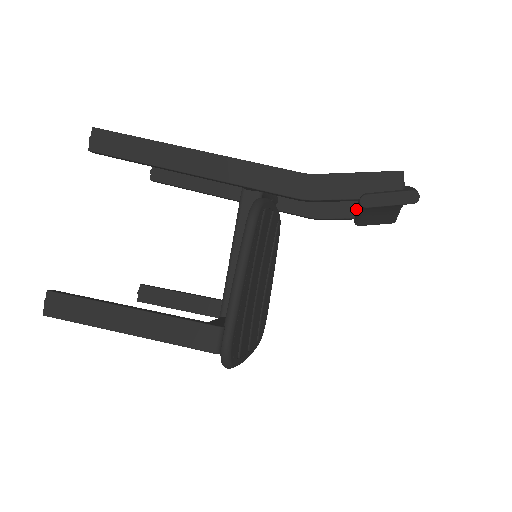
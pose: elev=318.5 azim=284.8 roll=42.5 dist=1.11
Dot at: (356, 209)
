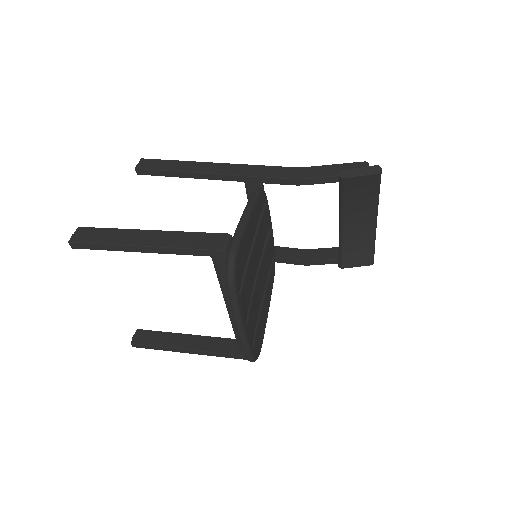
Dot at: (339, 244)
